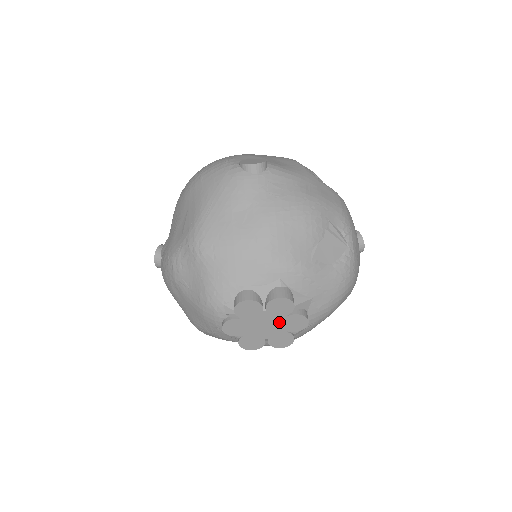
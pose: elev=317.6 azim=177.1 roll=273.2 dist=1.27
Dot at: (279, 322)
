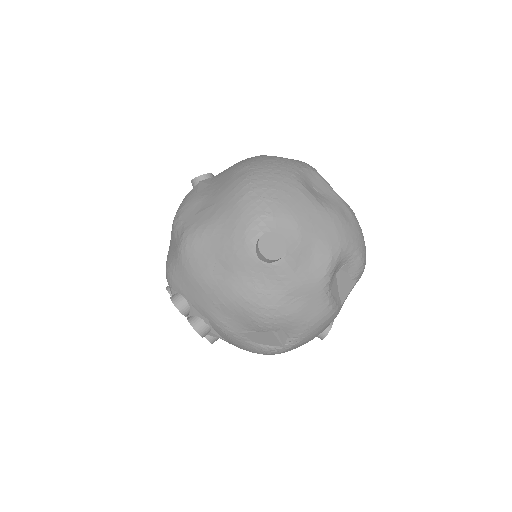
Dot at: occluded
